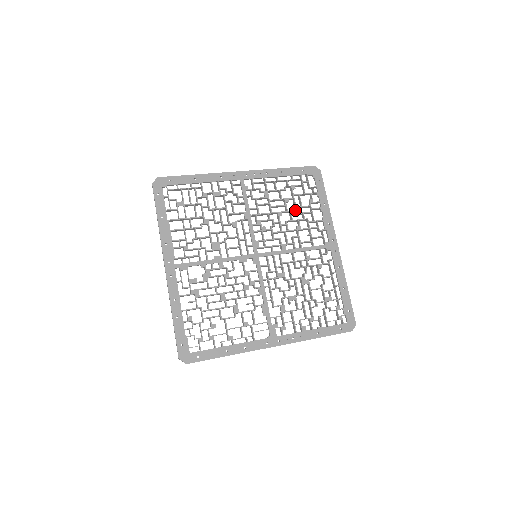
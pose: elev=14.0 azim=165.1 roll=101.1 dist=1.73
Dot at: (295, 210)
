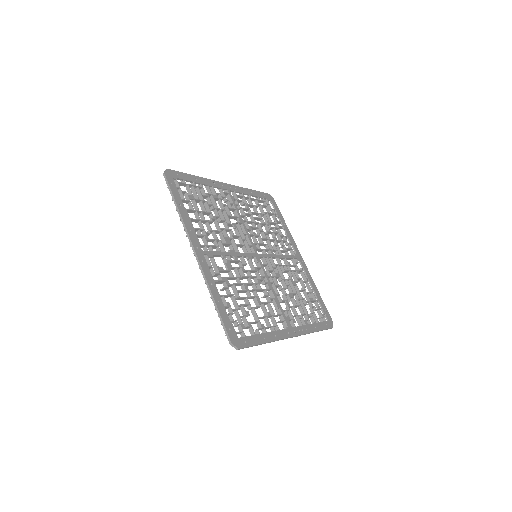
Dot at: (269, 224)
